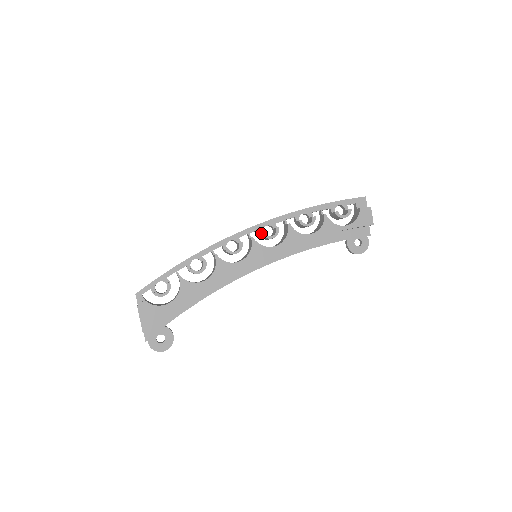
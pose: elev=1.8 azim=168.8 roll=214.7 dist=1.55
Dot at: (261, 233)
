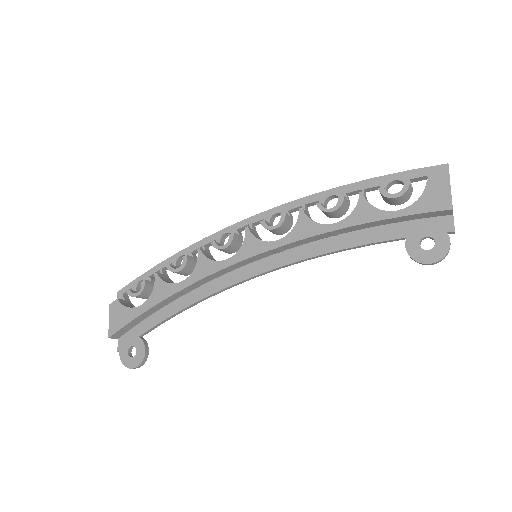
Dot at: (260, 221)
